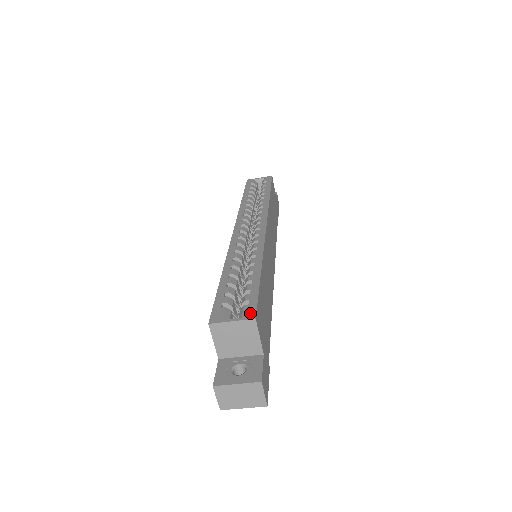
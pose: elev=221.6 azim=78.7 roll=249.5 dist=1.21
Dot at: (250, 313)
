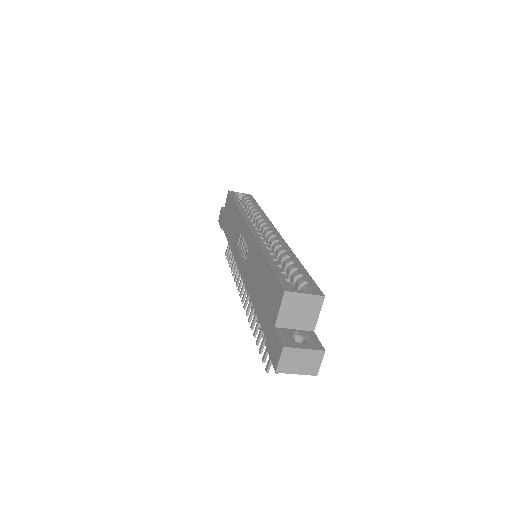
Dot at: (317, 291)
